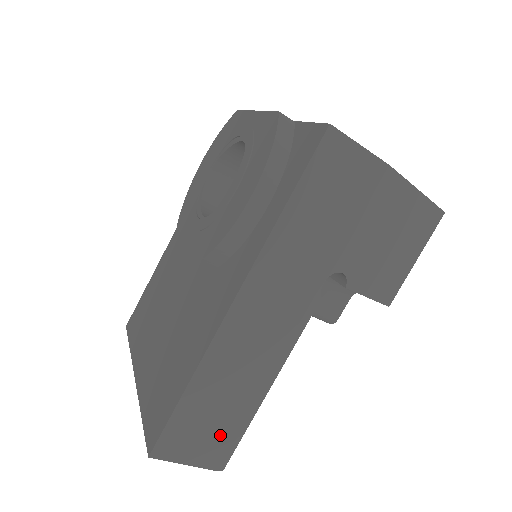
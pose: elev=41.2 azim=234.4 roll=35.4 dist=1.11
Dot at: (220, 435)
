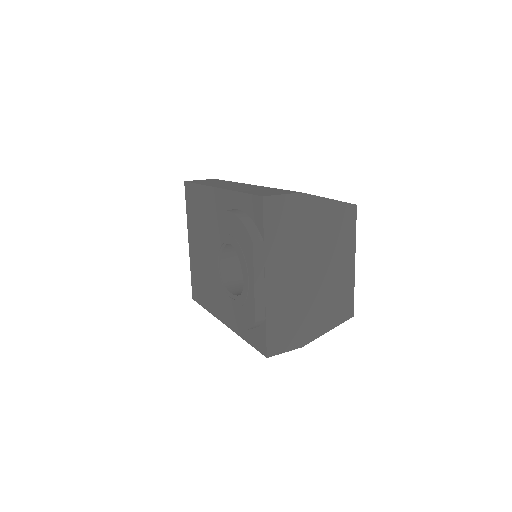
Dot at: occluded
